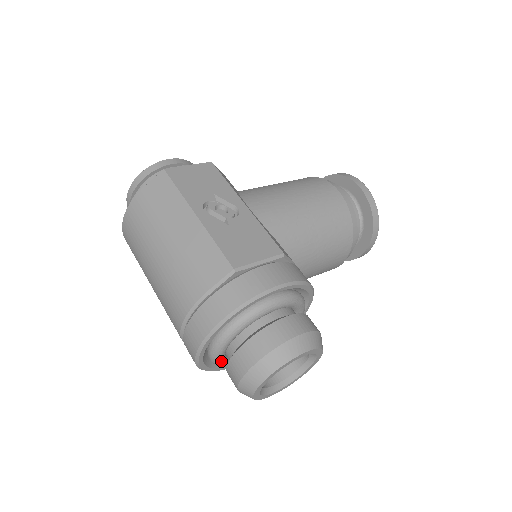
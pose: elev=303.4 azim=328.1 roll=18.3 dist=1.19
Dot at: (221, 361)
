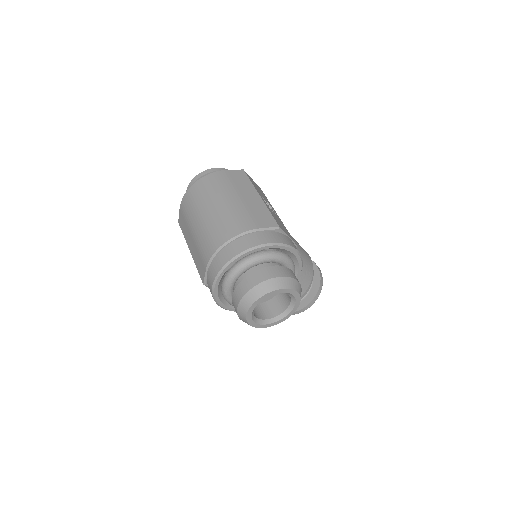
Dot at: (235, 279)
